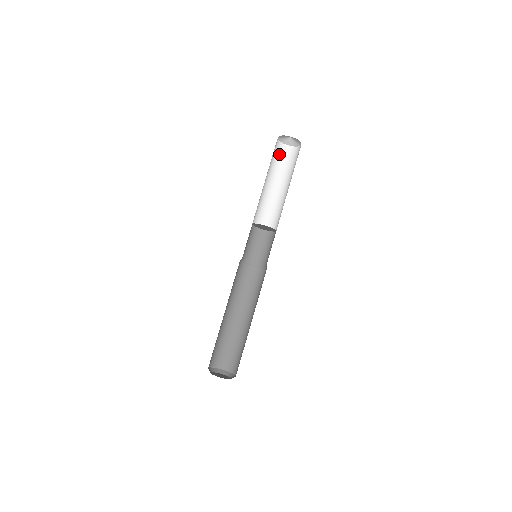
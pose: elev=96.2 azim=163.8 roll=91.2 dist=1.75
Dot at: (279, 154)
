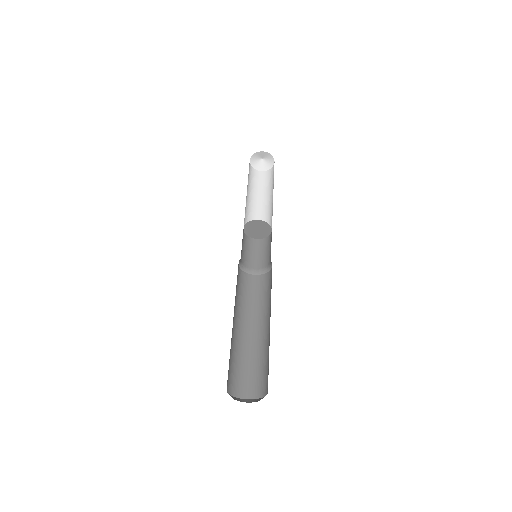
Dot at: (262, 179)
